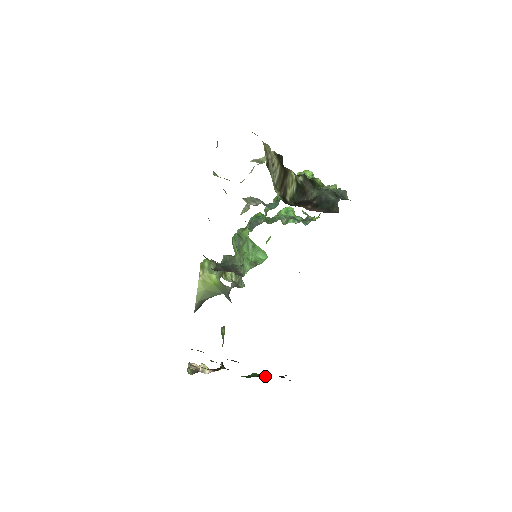
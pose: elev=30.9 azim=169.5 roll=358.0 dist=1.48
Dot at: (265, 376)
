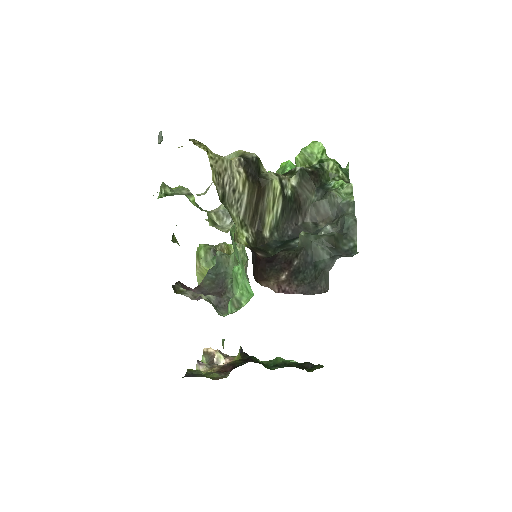
Dot at: (290, 361)
